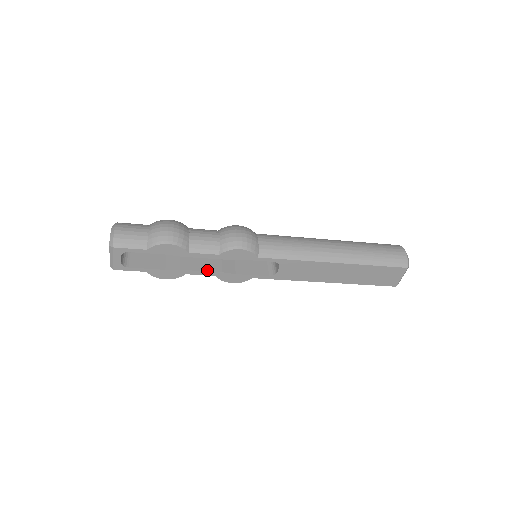
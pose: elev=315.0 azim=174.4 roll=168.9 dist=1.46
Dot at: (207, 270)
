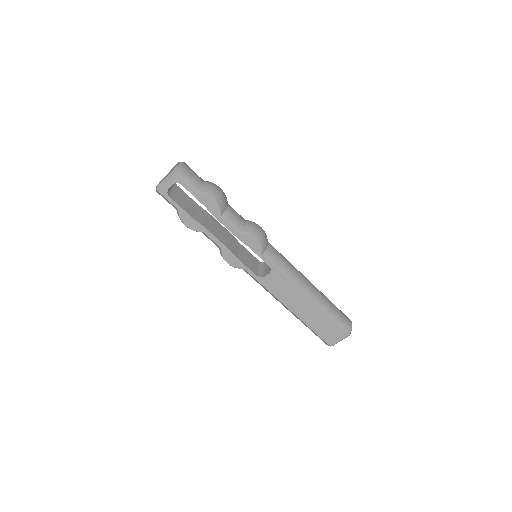
Dot at: (220, 240)
